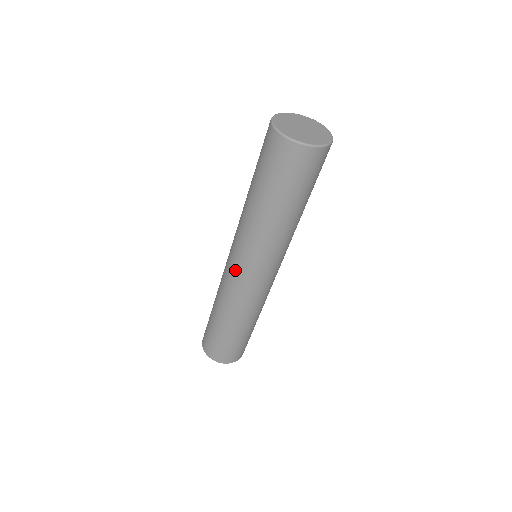
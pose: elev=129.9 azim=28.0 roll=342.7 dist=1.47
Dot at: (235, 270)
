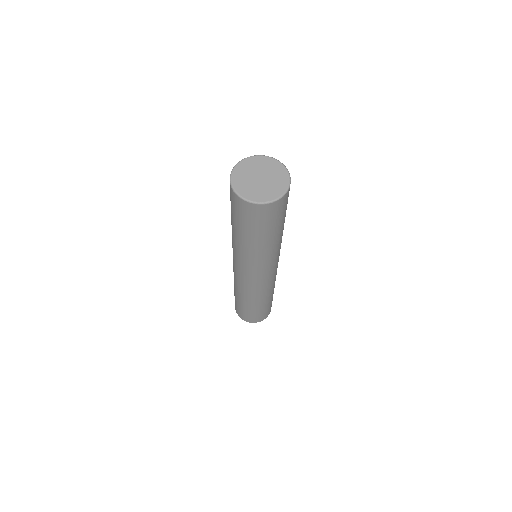
Dot at: occluded
